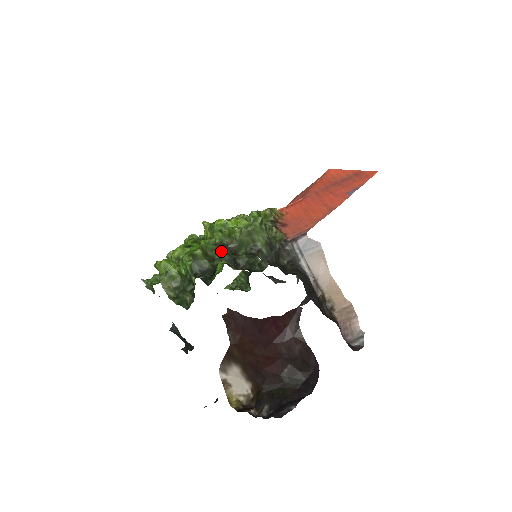
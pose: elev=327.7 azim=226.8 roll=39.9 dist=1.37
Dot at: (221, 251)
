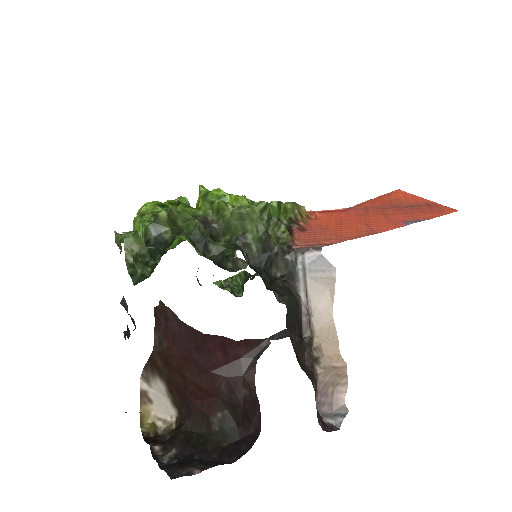
Dot at: (193, 225)
